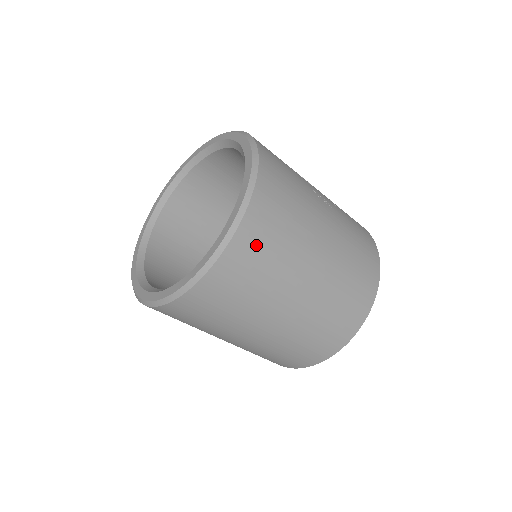
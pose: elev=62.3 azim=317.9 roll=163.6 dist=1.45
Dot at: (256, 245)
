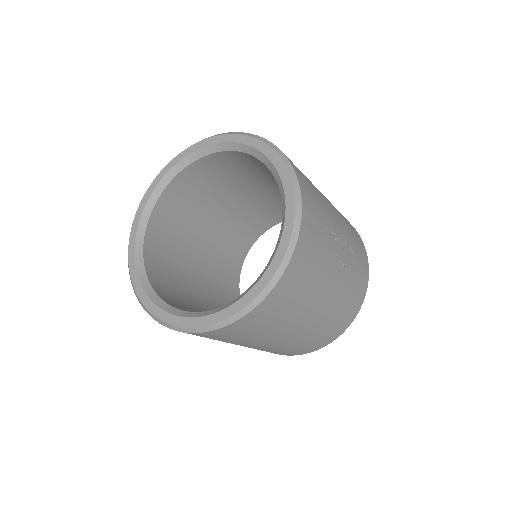
Dot at: (252, 325)
